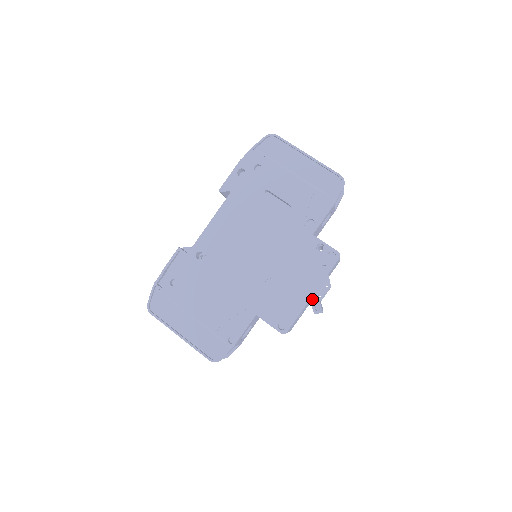
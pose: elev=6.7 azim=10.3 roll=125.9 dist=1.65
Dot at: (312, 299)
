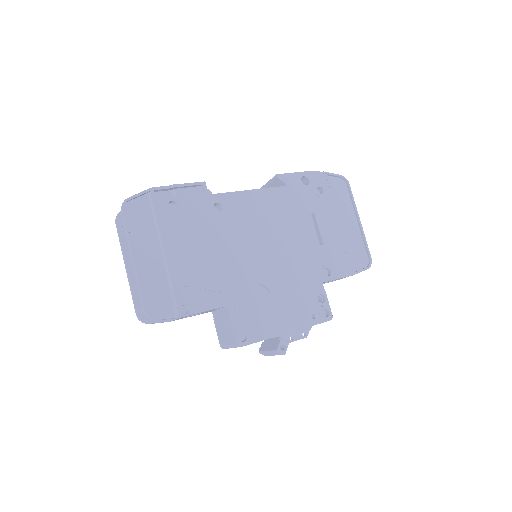
Dot at: (285, 335)
